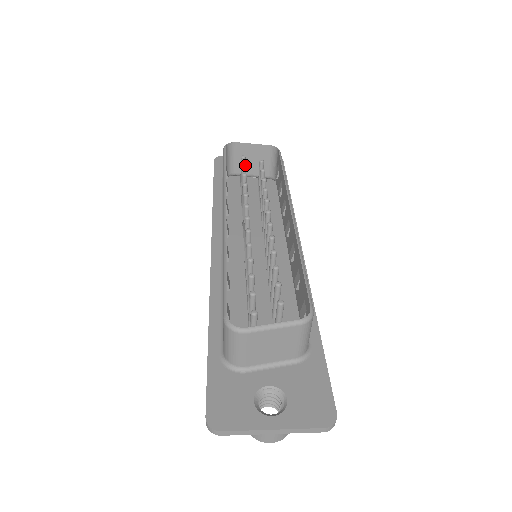
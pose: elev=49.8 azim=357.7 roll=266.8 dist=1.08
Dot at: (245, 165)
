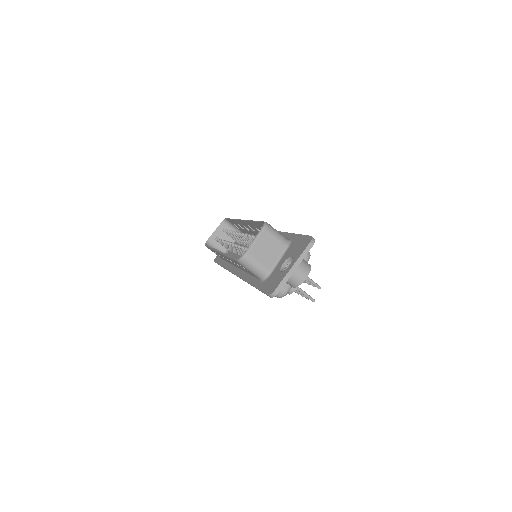
Dot at: (218, 238)
